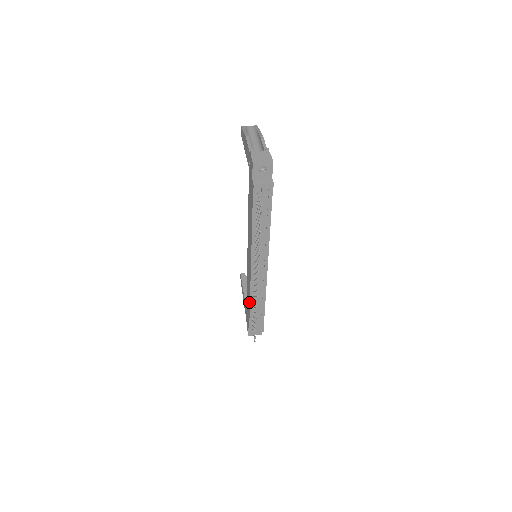
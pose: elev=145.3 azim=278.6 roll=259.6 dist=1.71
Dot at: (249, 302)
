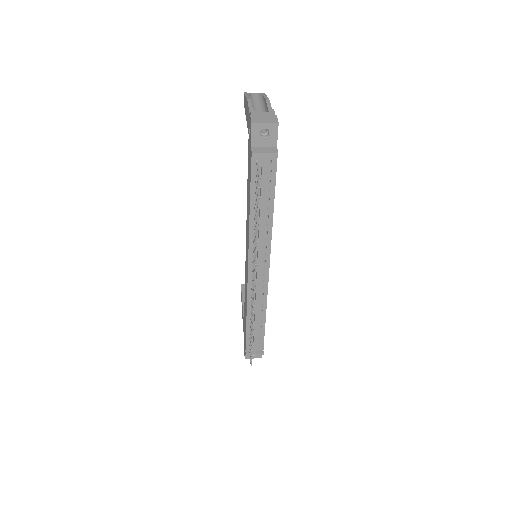
Dot at: (246, 315)
